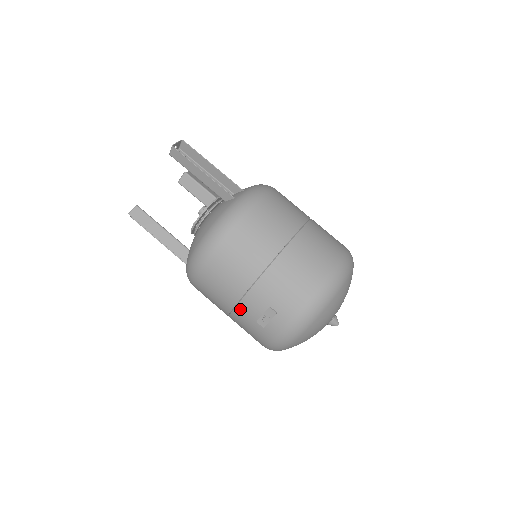
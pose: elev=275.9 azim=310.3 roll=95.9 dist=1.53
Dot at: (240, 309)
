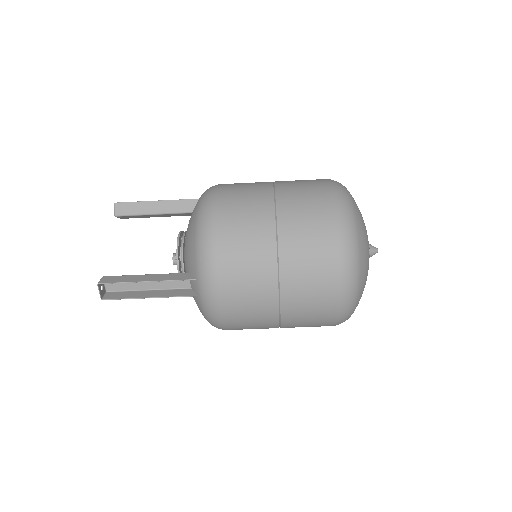
Dot at: occluded
